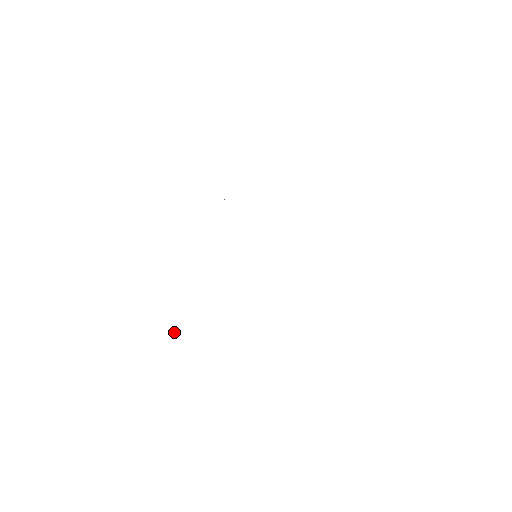
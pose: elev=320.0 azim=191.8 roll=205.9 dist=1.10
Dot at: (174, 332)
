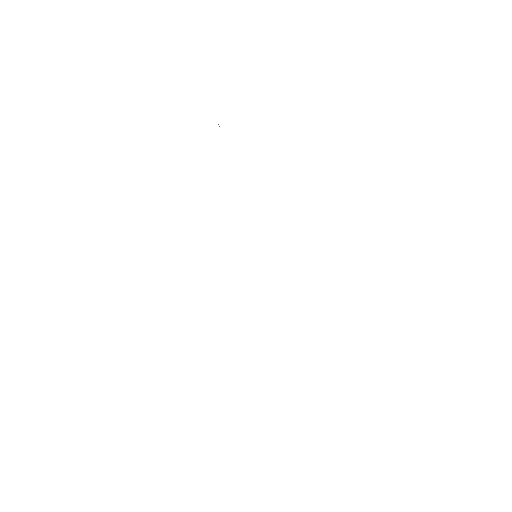
Dot at: occluded
